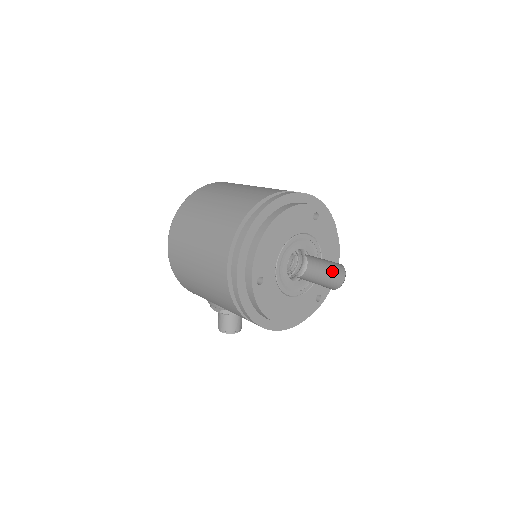
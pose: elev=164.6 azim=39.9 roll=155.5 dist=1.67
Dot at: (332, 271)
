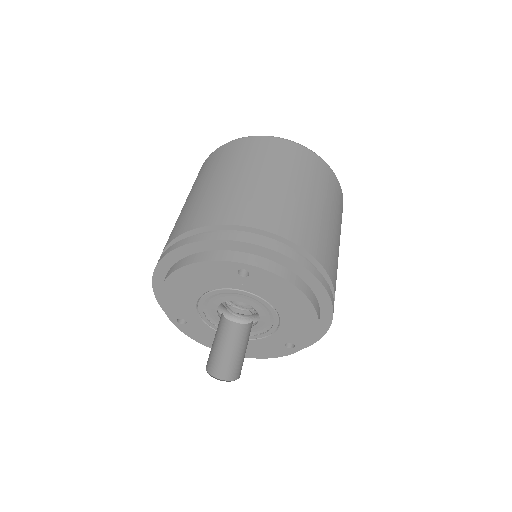
Dot at: occluded
